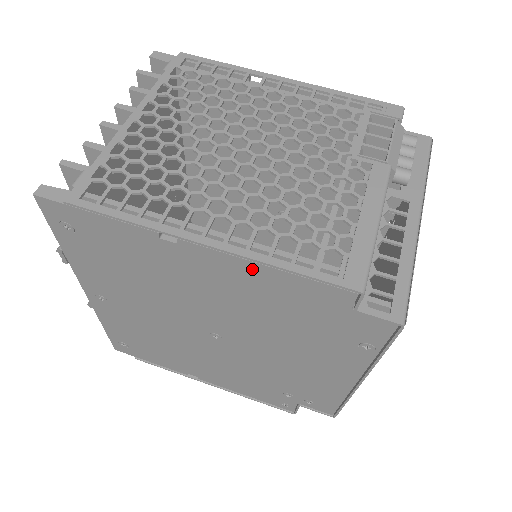
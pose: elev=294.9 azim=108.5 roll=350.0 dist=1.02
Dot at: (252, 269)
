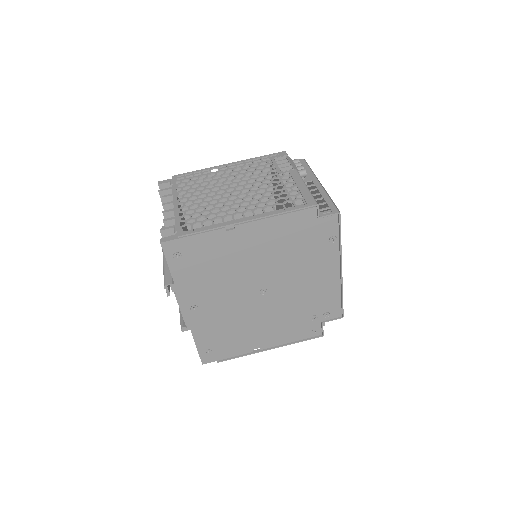
Dot at: (271, 222)
